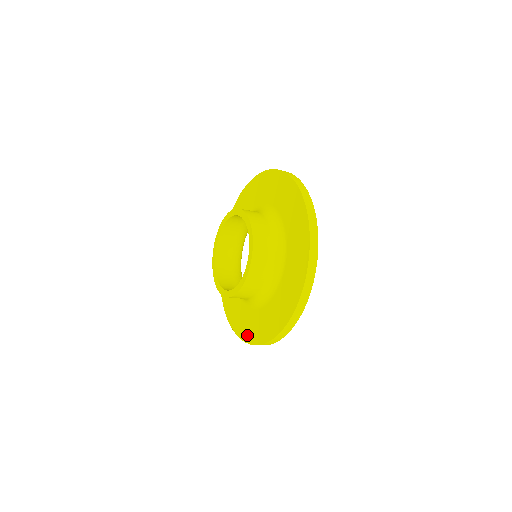
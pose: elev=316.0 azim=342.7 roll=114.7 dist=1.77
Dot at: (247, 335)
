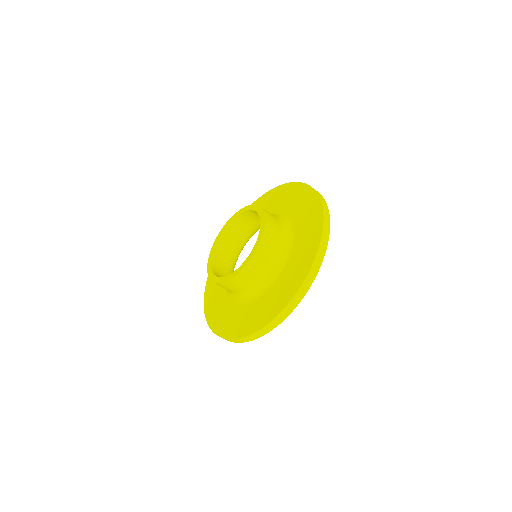
Dot at: (227, 330)
